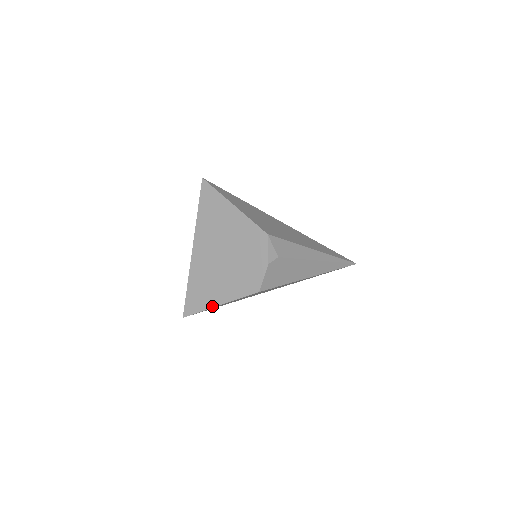
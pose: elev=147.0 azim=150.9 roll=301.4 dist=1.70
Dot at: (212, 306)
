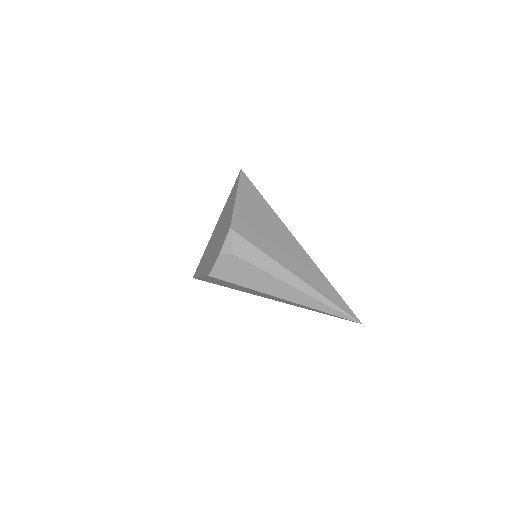
Dot at: (199, 276)
